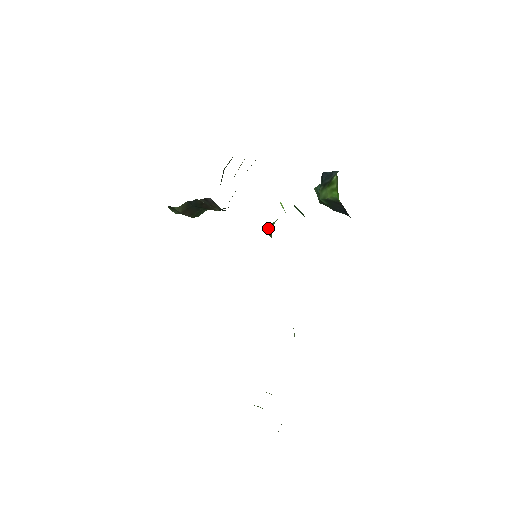
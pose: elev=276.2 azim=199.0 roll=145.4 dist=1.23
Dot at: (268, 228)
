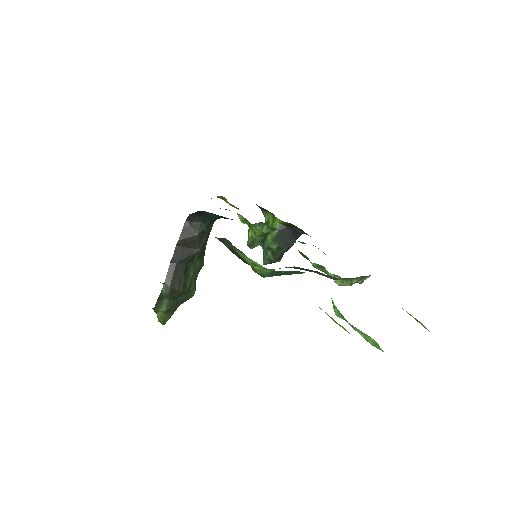
Dot at: (248, 244)
